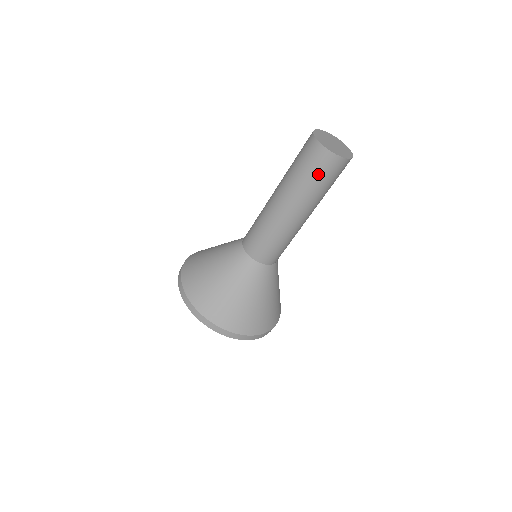
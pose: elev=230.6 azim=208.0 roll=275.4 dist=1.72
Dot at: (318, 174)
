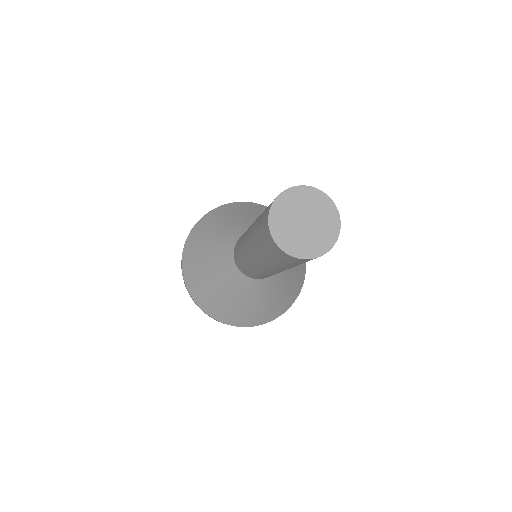
Dot at: (298, 264)
